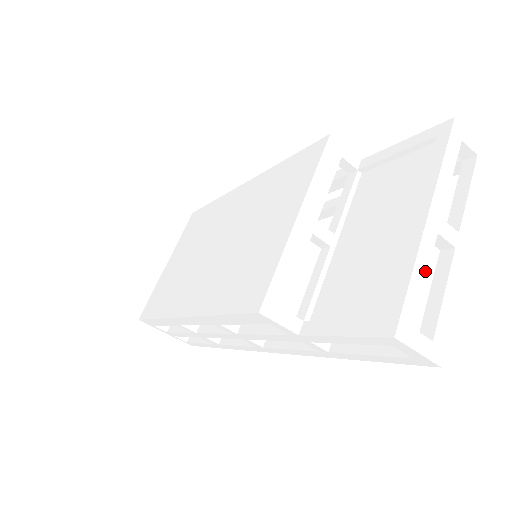
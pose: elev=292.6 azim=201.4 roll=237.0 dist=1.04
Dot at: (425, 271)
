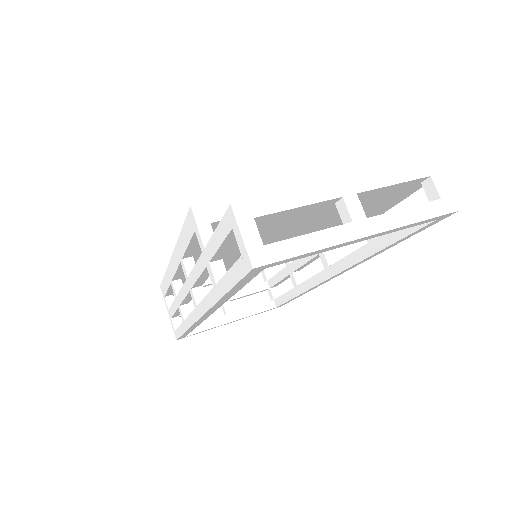
Dot at: (304, 202)
